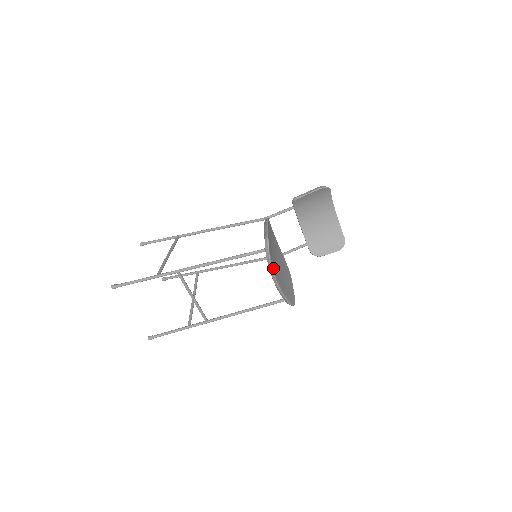
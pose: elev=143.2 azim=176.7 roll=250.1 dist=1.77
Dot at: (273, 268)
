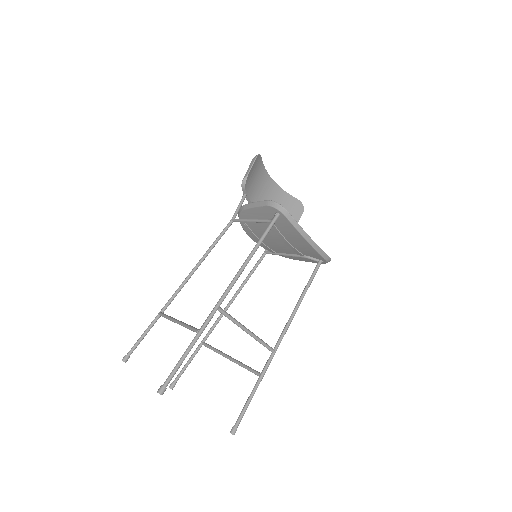
Dot at: (298, 226)
